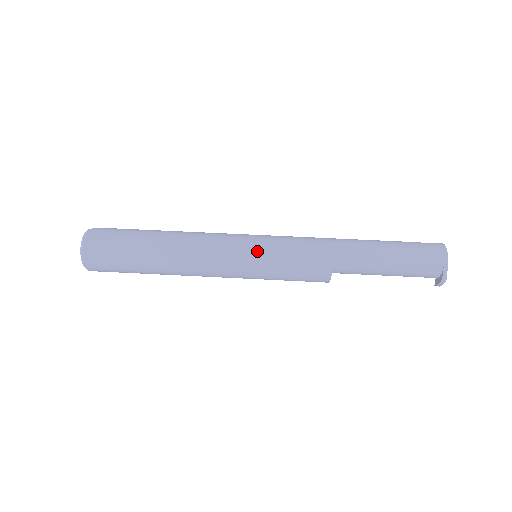
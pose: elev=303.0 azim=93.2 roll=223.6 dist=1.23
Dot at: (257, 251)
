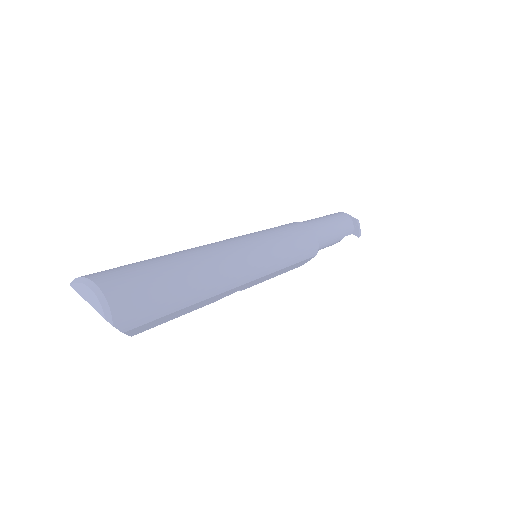
Dot at: (257, 233)
